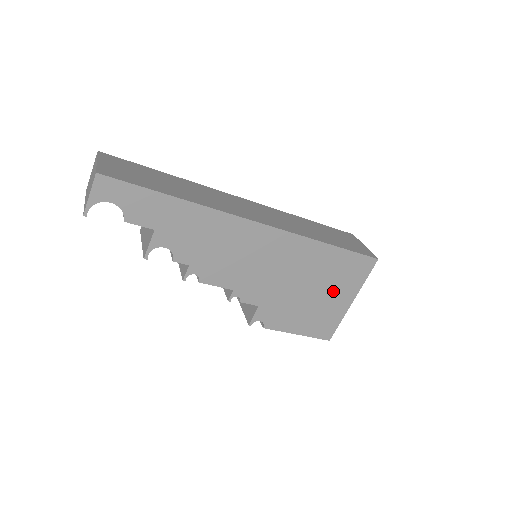
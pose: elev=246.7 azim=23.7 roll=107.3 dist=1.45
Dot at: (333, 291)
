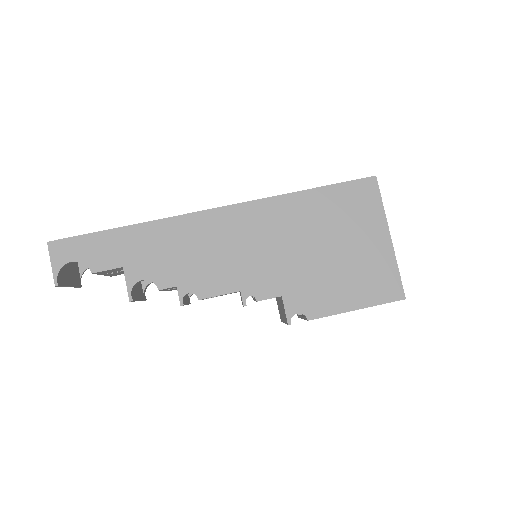
Dot at: (355, 237)
